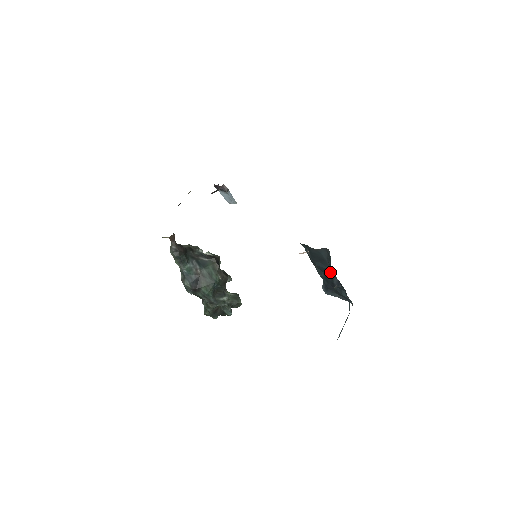
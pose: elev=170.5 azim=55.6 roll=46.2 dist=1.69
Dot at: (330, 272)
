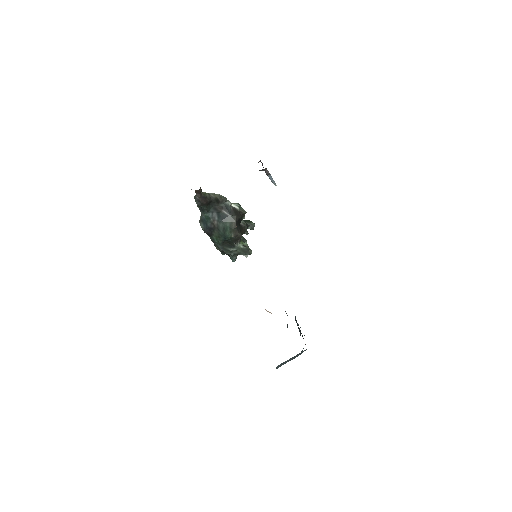
Dot at: occluded
